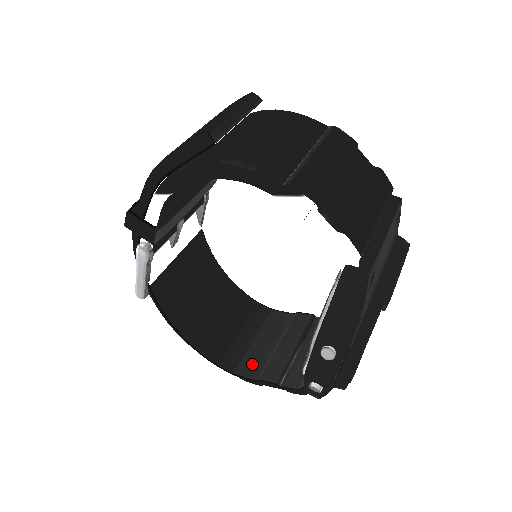
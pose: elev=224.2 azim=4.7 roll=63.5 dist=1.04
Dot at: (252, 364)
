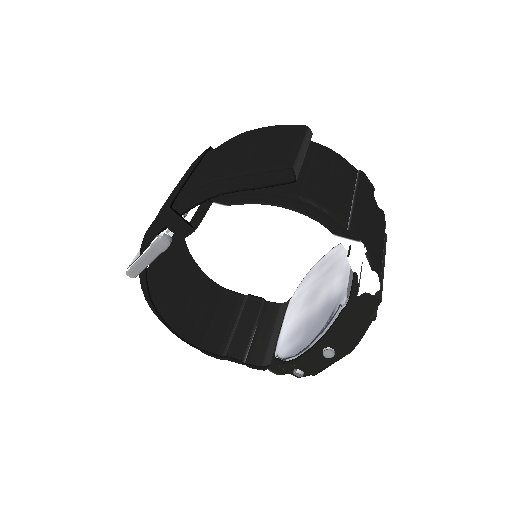
Dot at: (215, 340)
